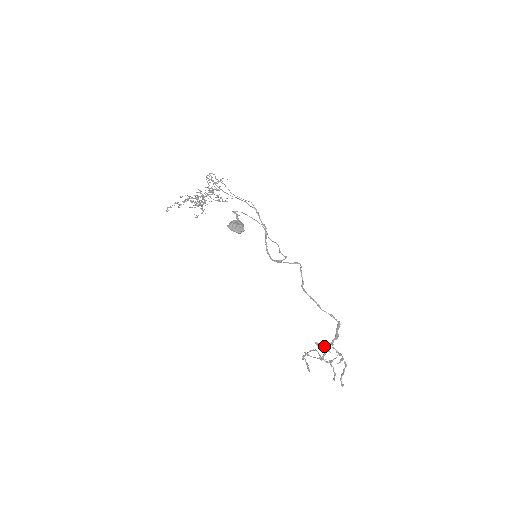
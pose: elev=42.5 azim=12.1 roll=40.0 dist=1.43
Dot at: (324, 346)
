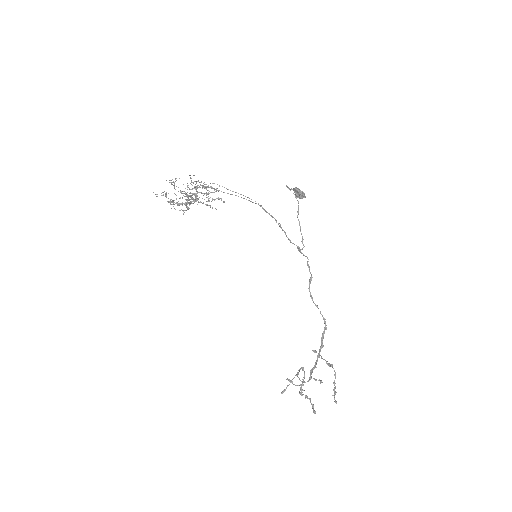
Dot at: occluded
